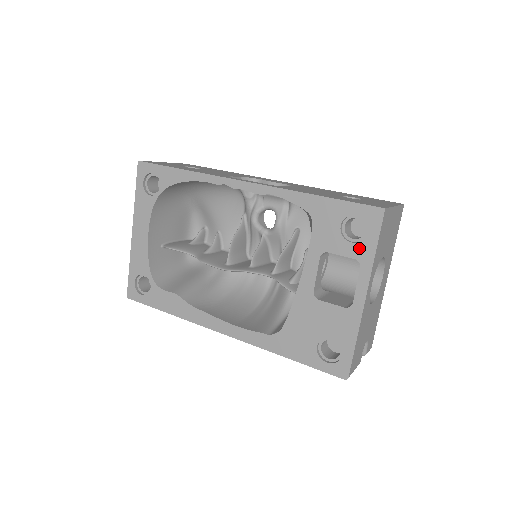
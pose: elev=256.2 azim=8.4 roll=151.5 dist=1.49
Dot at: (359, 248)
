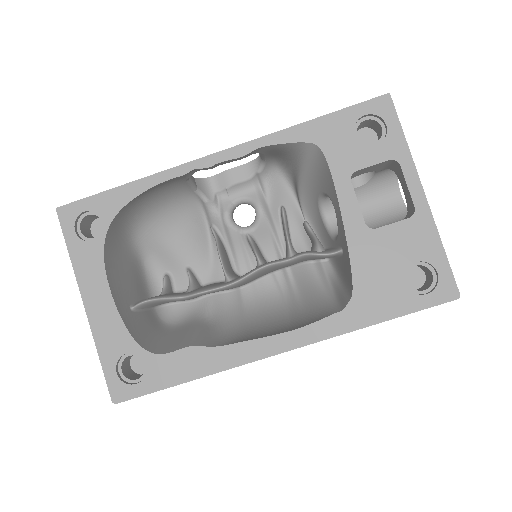
Dot at: (387, 146)
